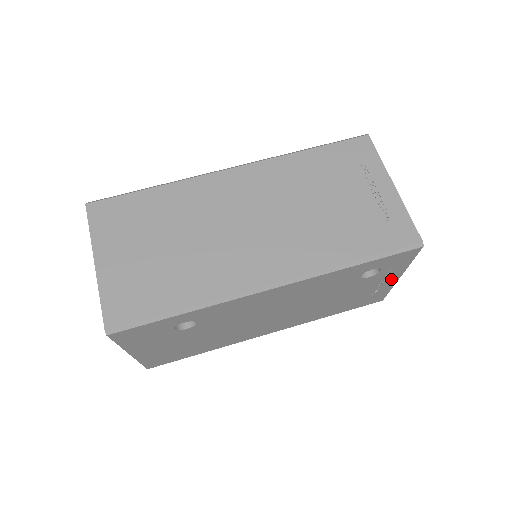
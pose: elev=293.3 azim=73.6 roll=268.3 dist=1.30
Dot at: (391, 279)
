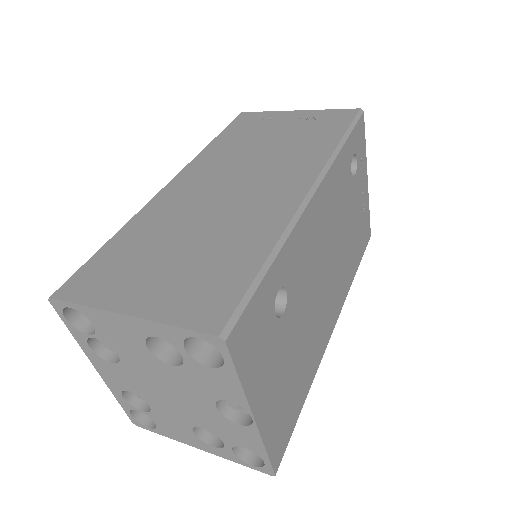
Dot at: (365, 184)
